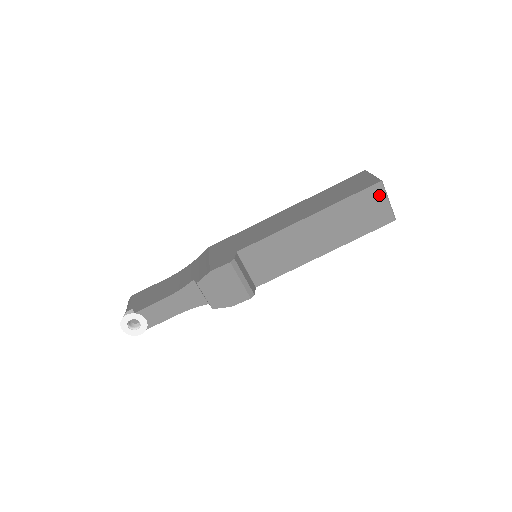
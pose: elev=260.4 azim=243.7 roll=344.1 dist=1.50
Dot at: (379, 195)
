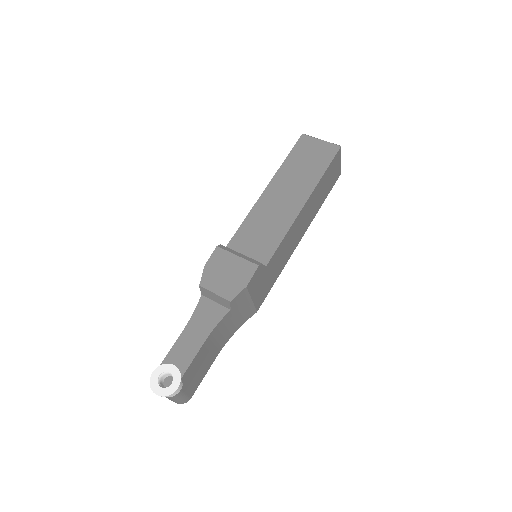
Dot at: (310, 142)
